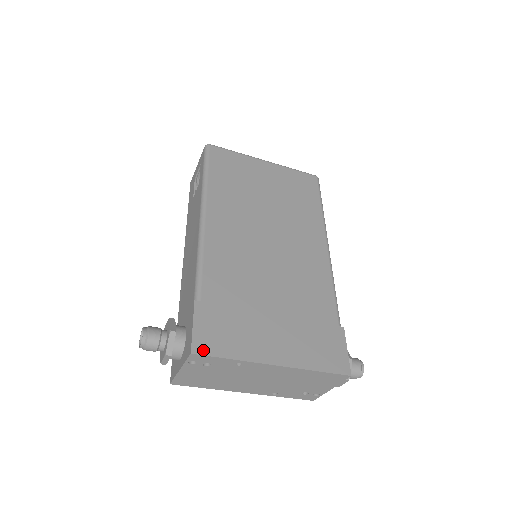
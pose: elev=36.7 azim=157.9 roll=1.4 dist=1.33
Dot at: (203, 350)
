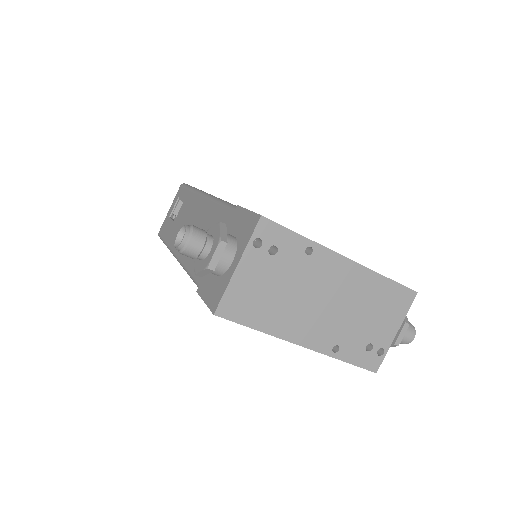
Dot at: (271, 220)
